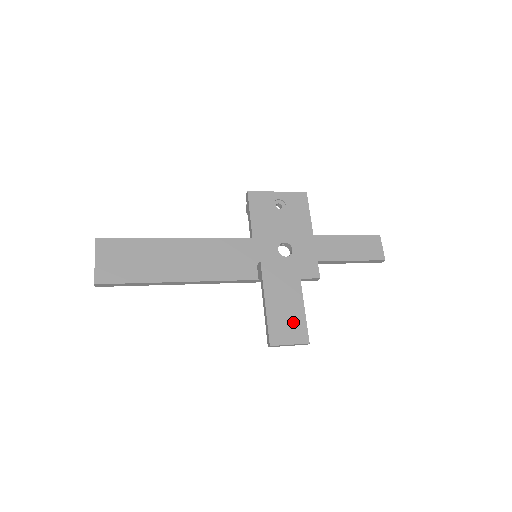
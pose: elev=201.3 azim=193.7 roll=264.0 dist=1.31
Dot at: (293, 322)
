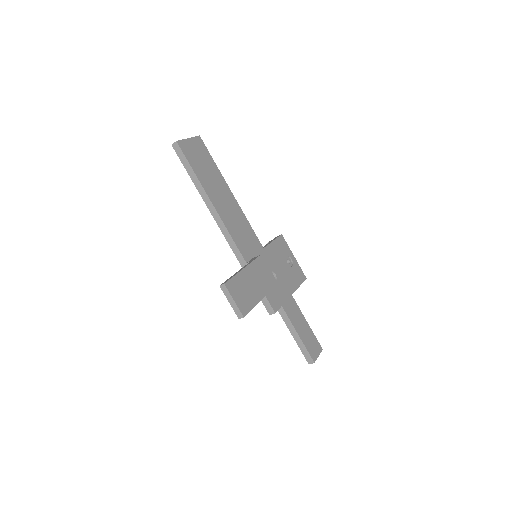
Dot at: (247, 297)
